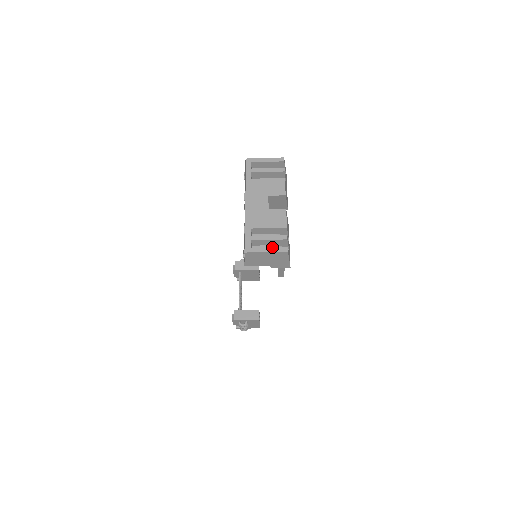
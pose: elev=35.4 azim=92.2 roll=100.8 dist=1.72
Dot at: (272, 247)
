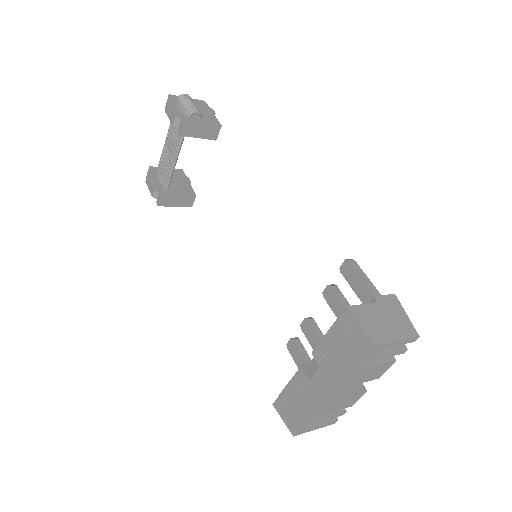
Dot at: (324, 425)
